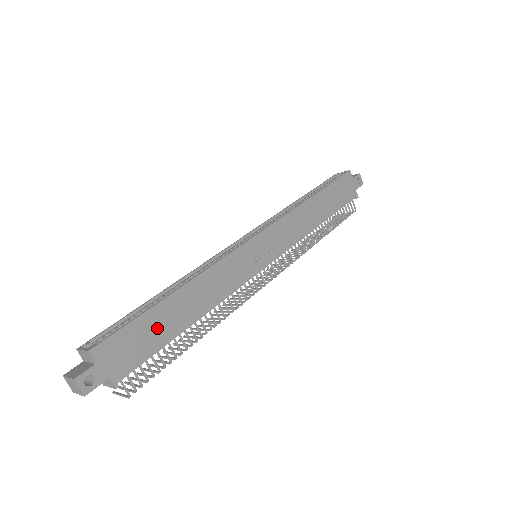
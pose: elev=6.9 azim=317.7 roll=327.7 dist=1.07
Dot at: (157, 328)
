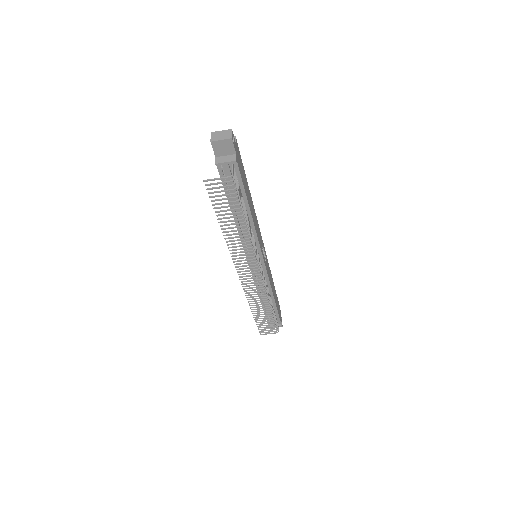
Dot at: (245, 183)
